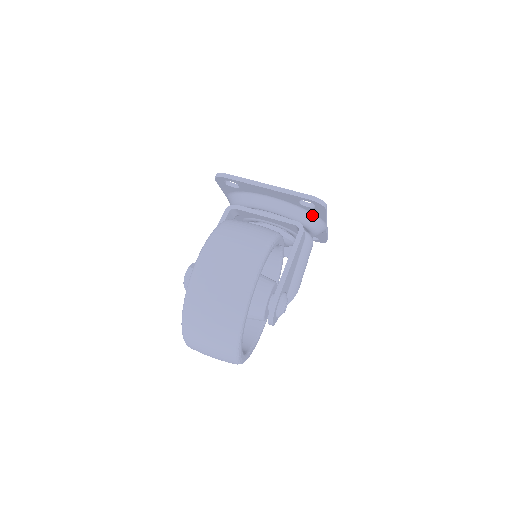
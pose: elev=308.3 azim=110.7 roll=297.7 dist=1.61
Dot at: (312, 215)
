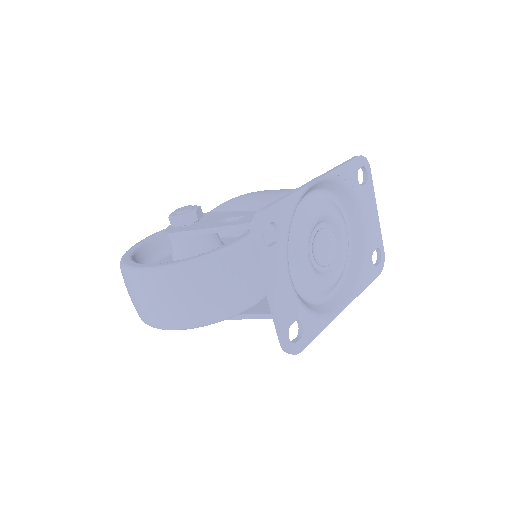
Dot at: occluded
